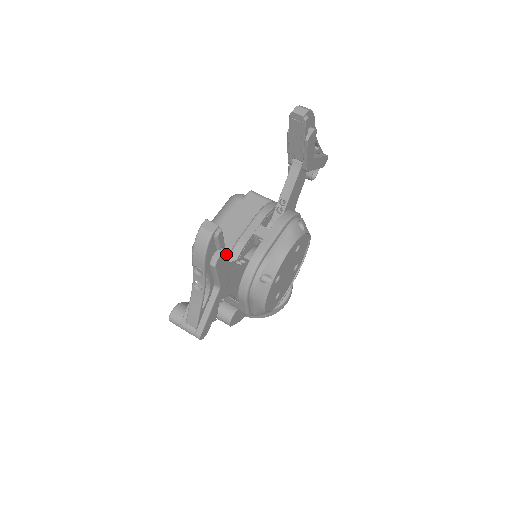
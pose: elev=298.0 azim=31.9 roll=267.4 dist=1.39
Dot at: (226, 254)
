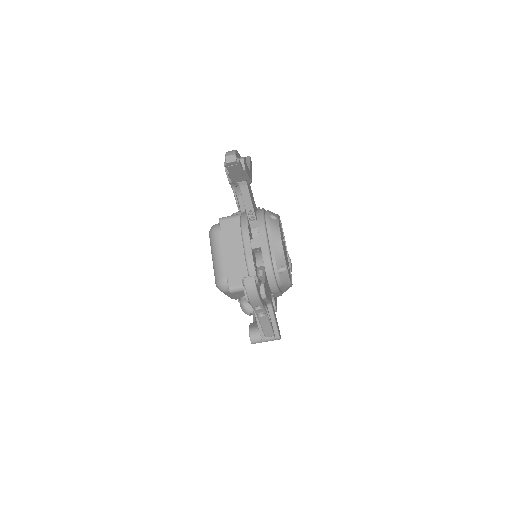
Dot at: (264, 284)
